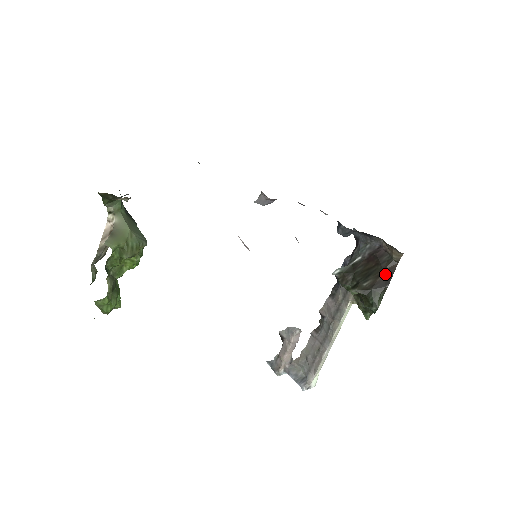
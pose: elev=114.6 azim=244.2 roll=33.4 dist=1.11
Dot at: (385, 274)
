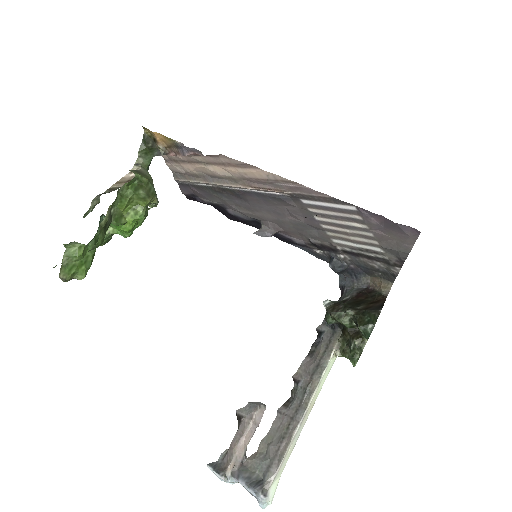
Dot at: (376, 302)
